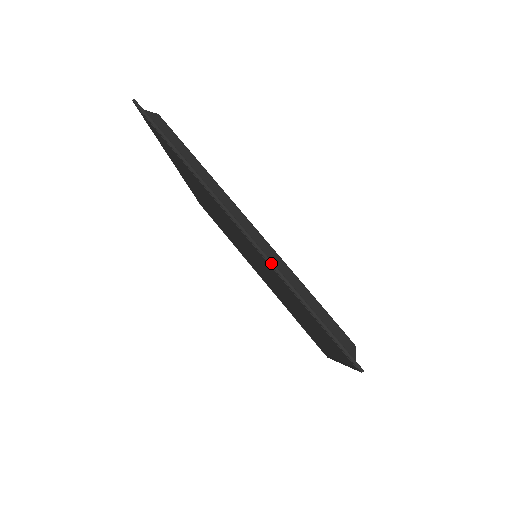
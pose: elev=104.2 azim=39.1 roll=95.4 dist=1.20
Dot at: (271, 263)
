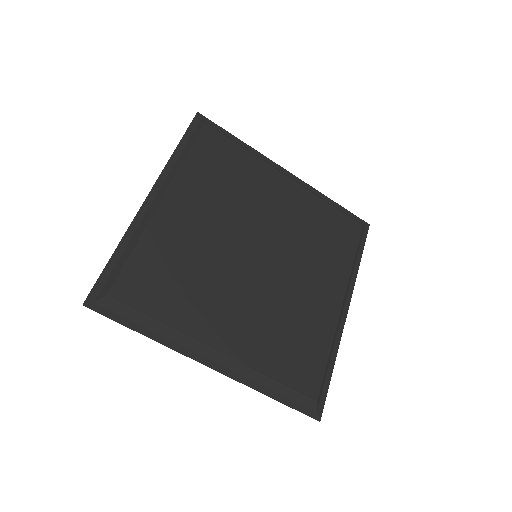
Dot at: occluded
